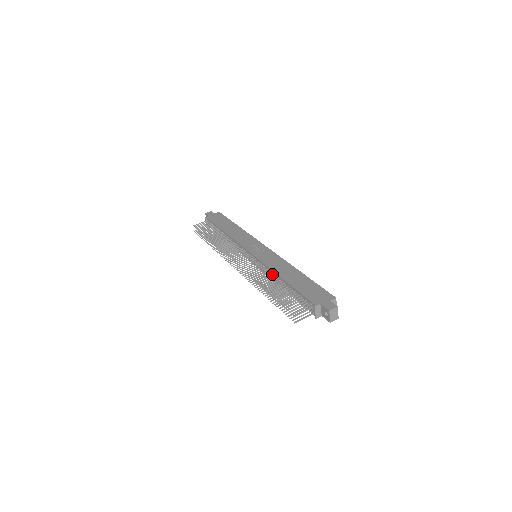
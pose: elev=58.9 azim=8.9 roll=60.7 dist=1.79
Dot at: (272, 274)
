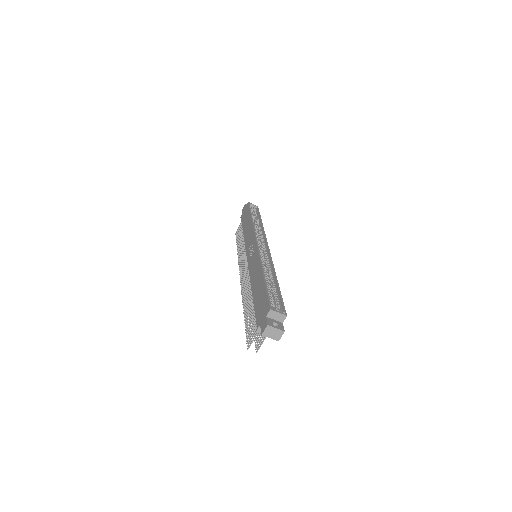
Dot at: occluded
